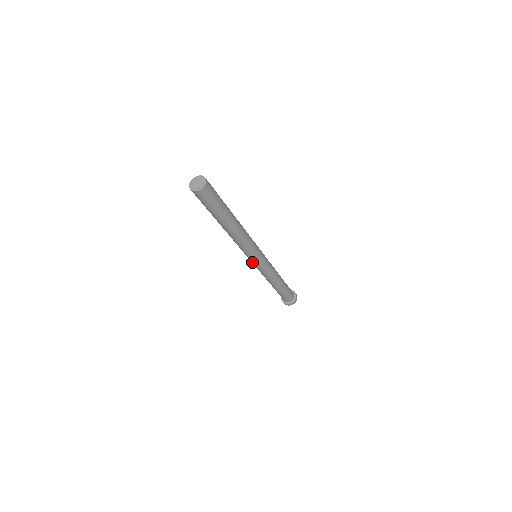
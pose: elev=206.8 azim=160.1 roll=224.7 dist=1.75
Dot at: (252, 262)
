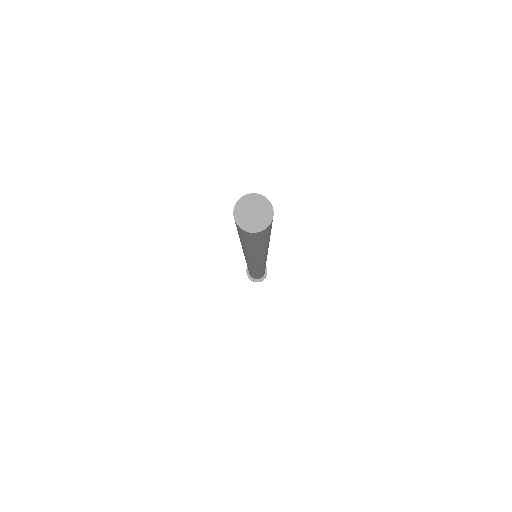
Dot at: (246, 261)
